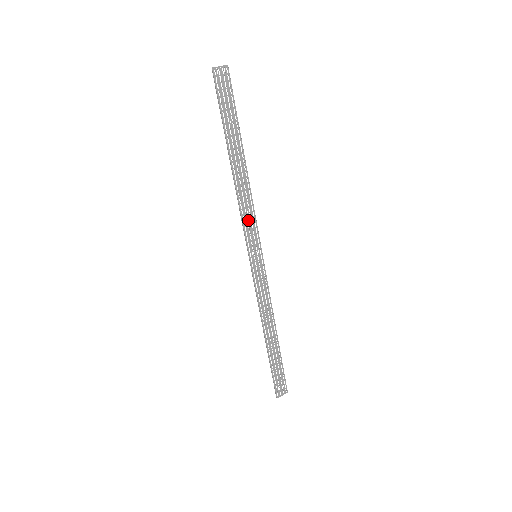
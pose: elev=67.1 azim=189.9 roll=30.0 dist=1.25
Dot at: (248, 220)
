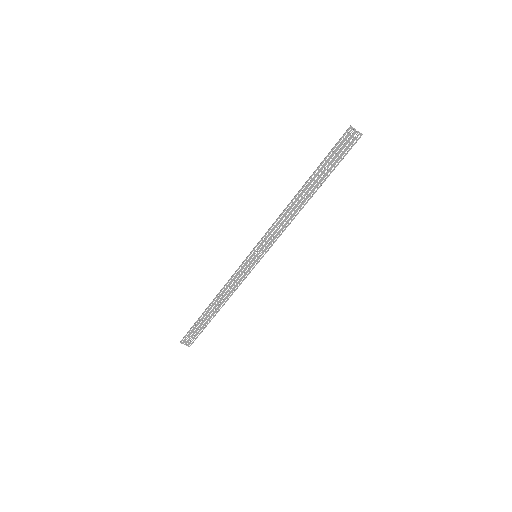
Dot at: (274, 232)
